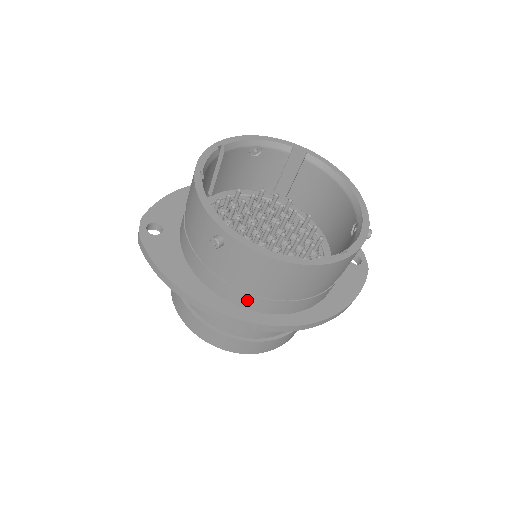
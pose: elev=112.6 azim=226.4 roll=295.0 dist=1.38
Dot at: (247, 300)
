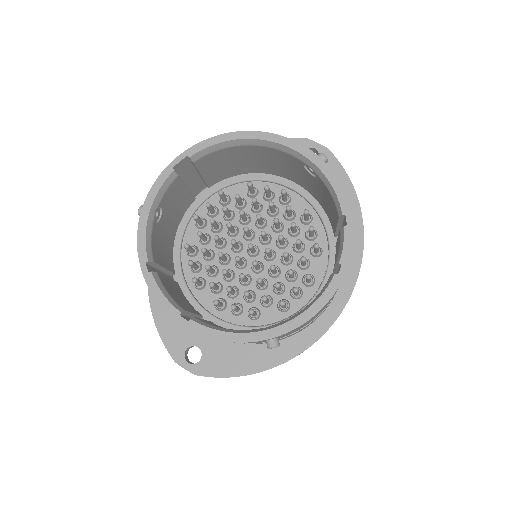
Dot at: (318, 316)
